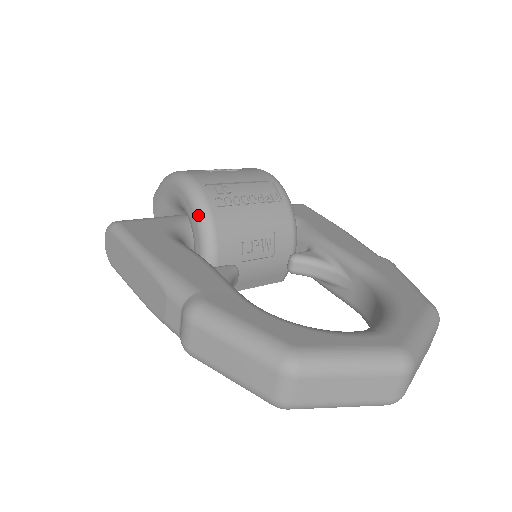
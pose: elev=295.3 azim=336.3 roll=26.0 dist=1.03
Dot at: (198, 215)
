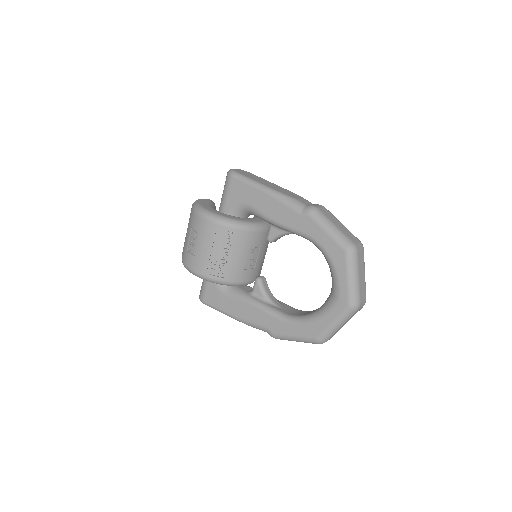
Dot at: occluded
